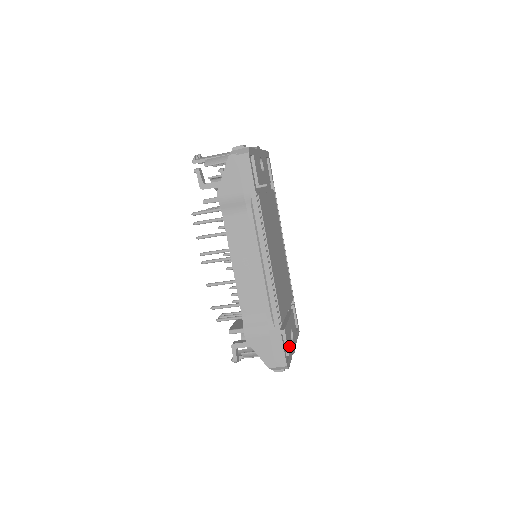
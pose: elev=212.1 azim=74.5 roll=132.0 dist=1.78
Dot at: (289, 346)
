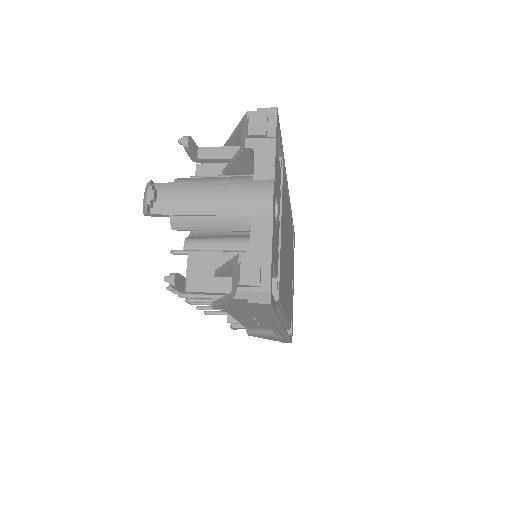
Dot at: (292, 310)
